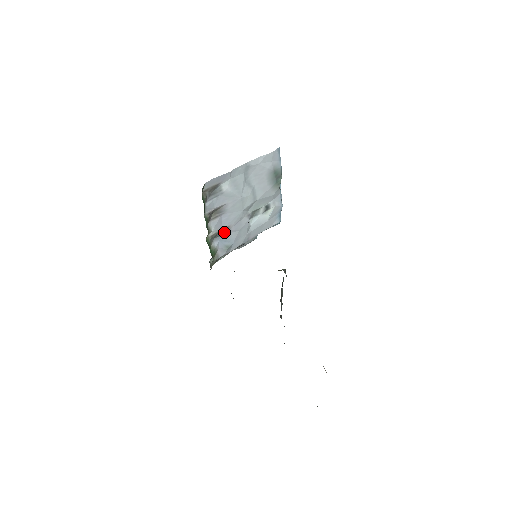
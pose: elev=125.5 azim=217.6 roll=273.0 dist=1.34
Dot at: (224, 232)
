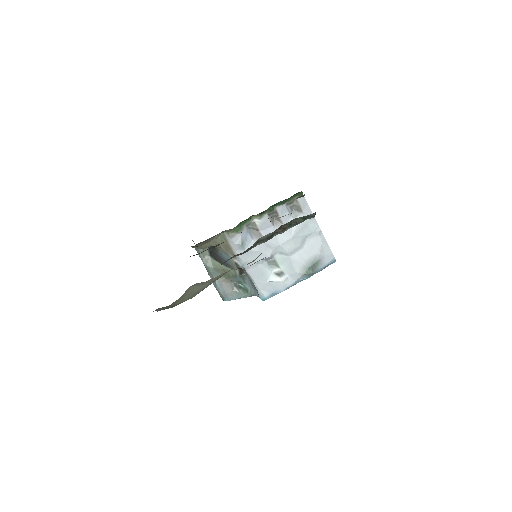
Dot at: (256, 236)
